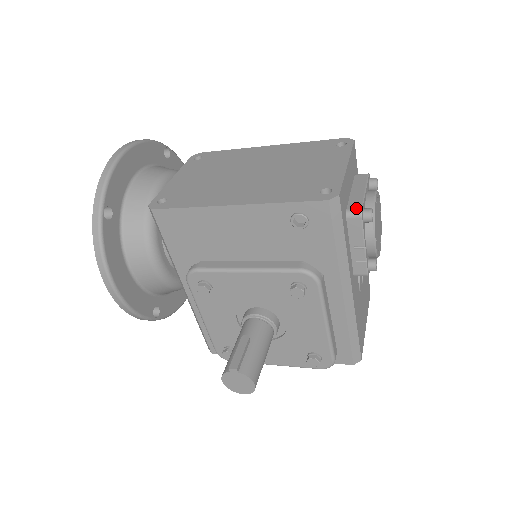
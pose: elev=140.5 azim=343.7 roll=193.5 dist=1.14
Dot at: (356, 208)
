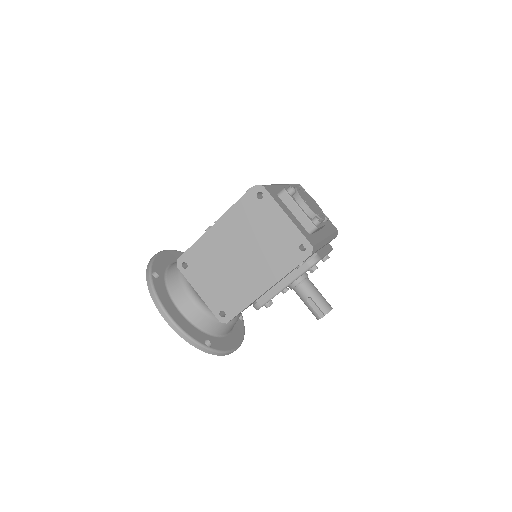
Dot at: (311, 228)
